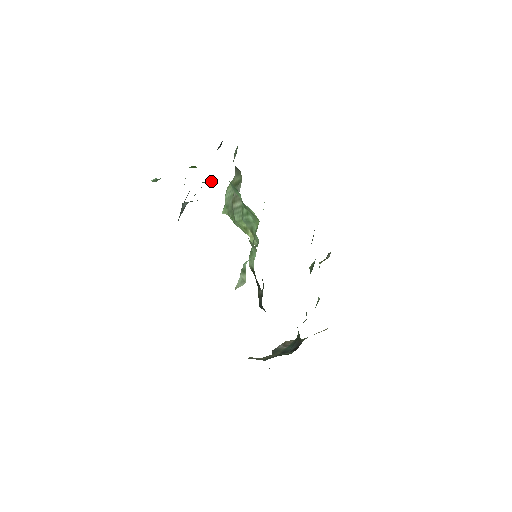
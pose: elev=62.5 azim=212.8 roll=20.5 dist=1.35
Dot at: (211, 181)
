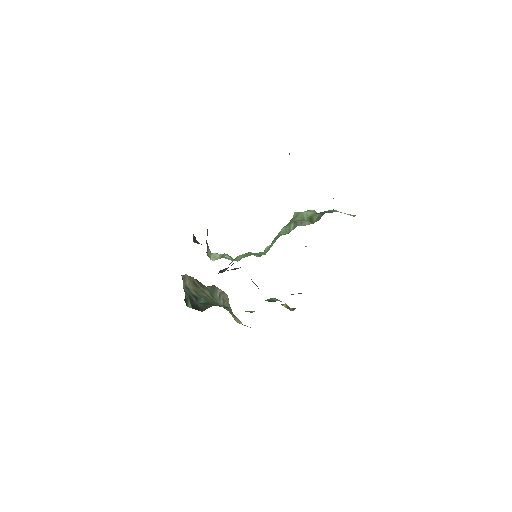
Dot at: occluded
